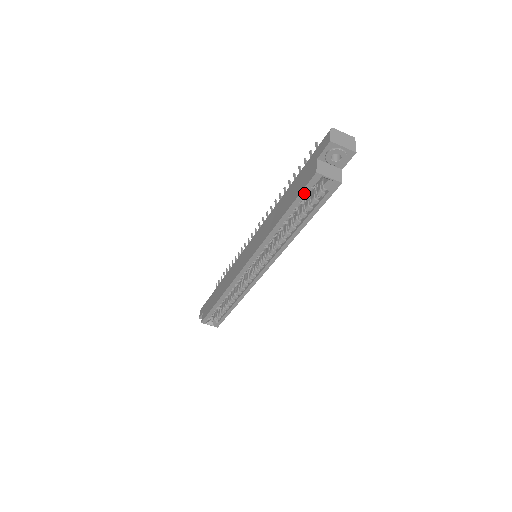
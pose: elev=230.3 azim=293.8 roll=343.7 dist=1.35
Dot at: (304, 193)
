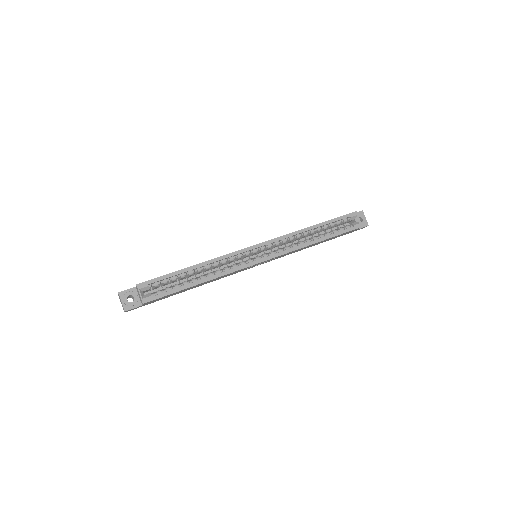
Dot at: (342, 218)
